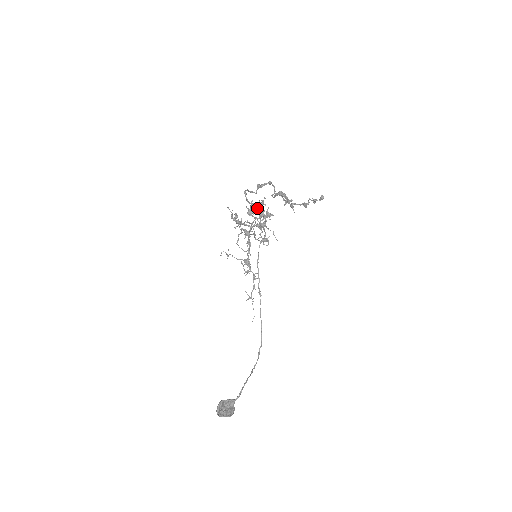
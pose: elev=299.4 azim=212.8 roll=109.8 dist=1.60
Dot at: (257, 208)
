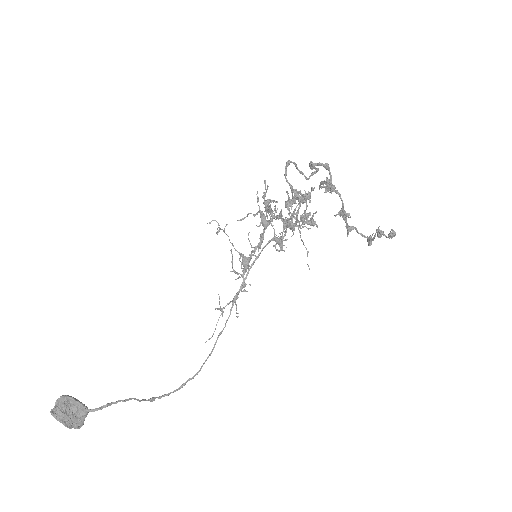
Dot at: (297, 199)
